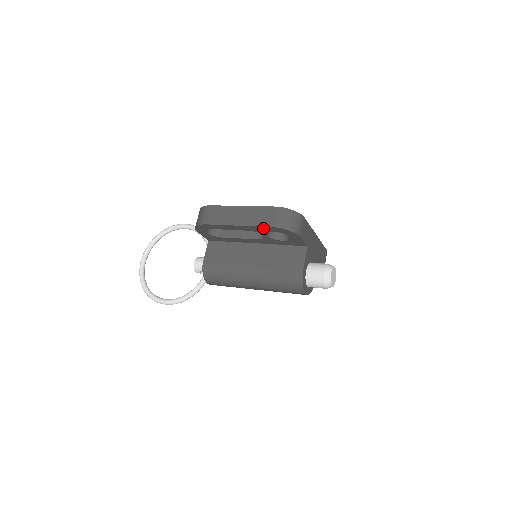
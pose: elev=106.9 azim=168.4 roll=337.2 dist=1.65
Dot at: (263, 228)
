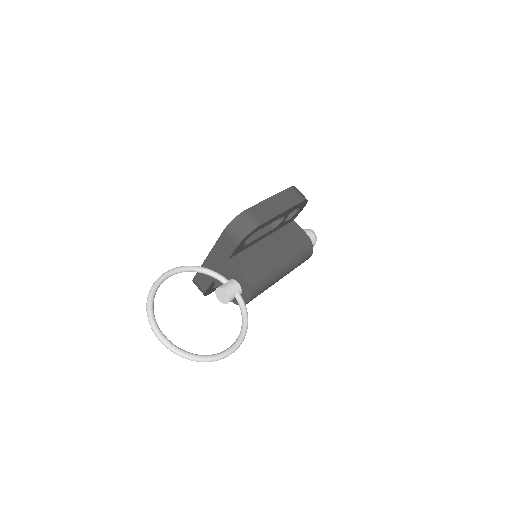
Dot at: (296, 206)
